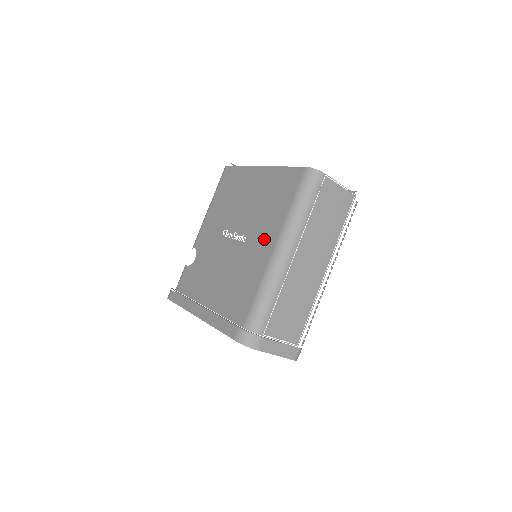
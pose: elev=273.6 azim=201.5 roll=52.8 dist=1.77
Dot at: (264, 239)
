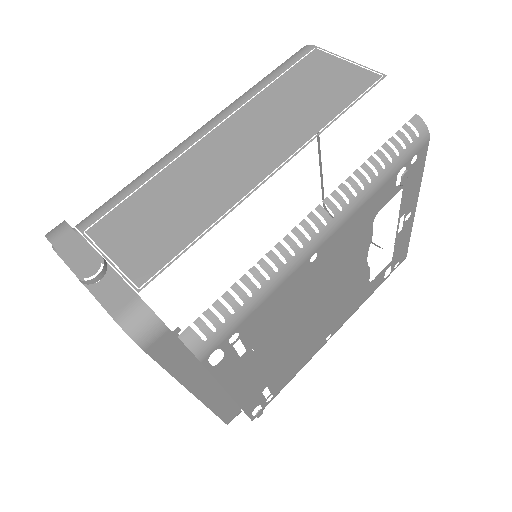
Dot at: occluded
